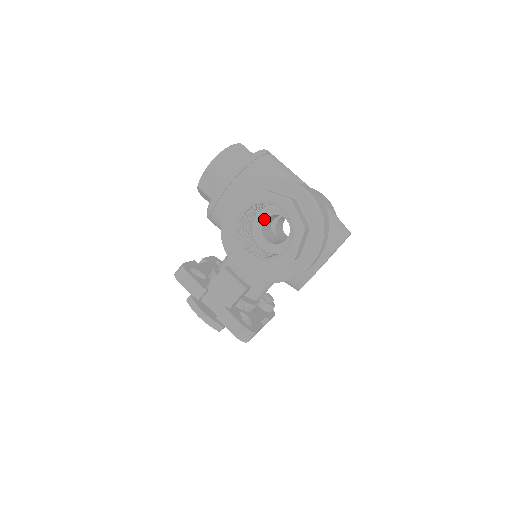
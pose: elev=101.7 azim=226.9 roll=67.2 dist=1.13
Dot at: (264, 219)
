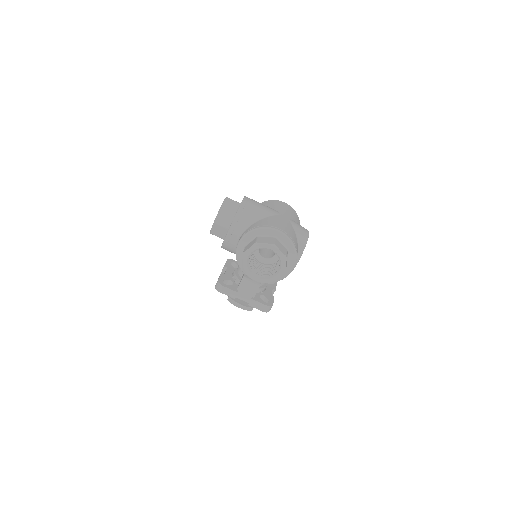
Dot at: occluded
